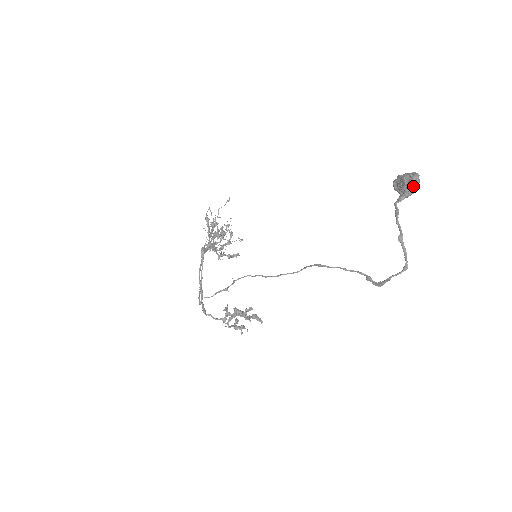
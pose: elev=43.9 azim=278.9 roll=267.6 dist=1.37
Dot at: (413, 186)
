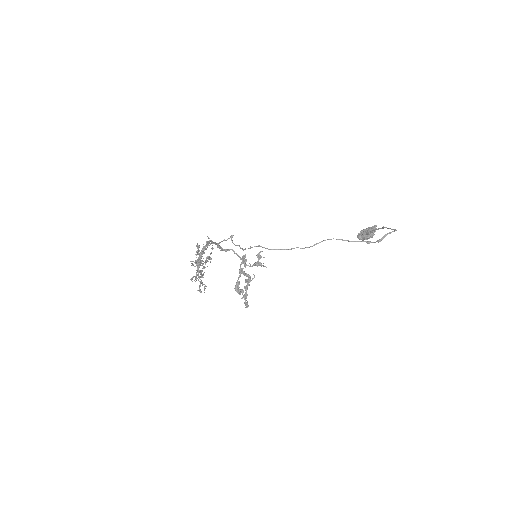
Dot at: occluded
